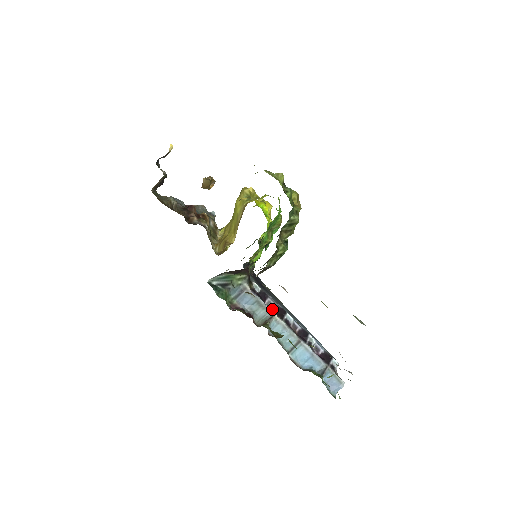
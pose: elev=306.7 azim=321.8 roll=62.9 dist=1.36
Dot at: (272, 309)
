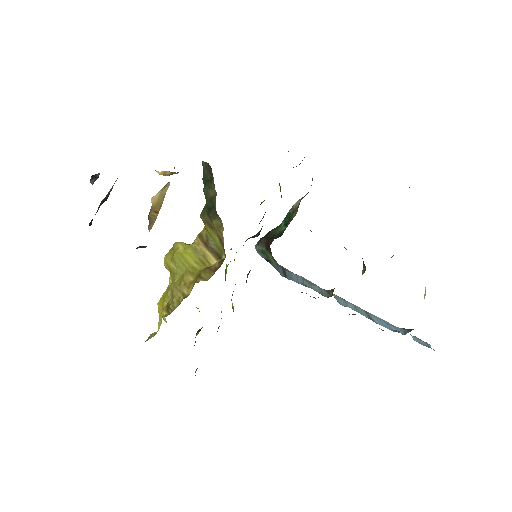
Dot at: occluded
